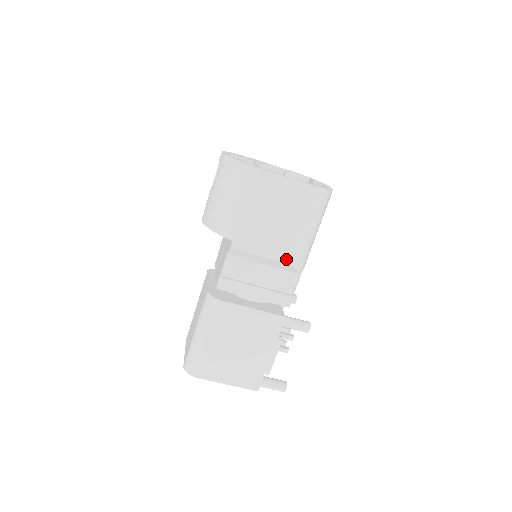
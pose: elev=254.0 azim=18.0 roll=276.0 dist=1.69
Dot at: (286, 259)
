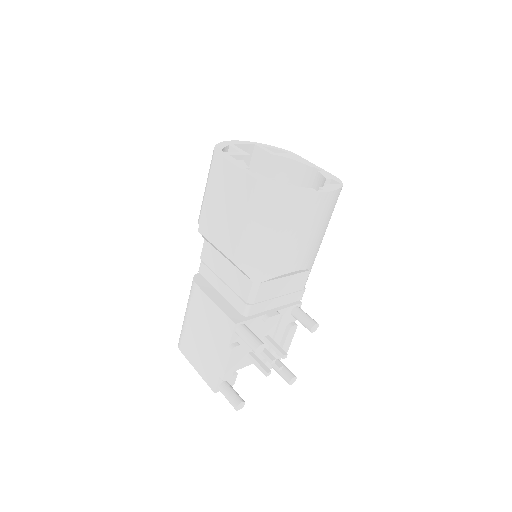
Dot at: (233, 257)
